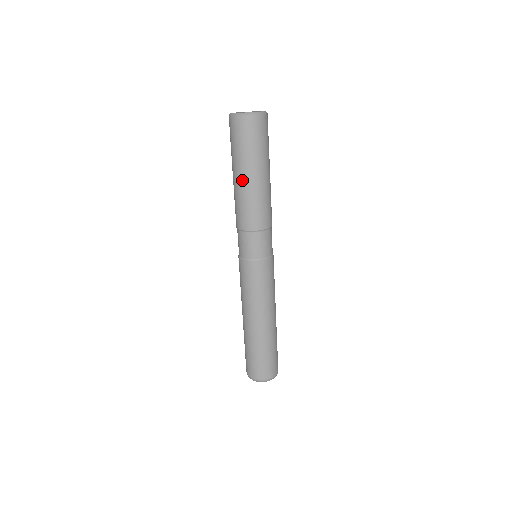
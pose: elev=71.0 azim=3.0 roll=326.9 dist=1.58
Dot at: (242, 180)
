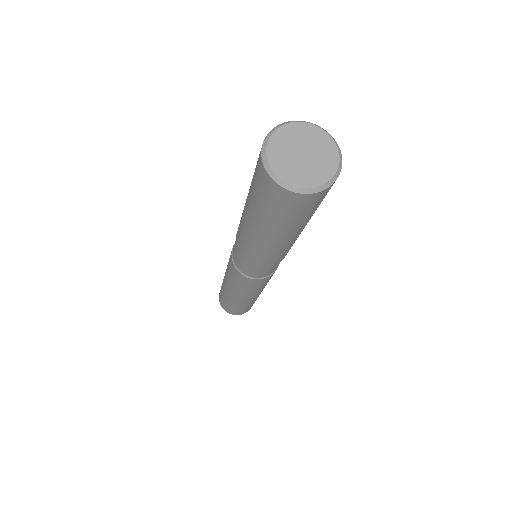
Dot at: (250, 226)
